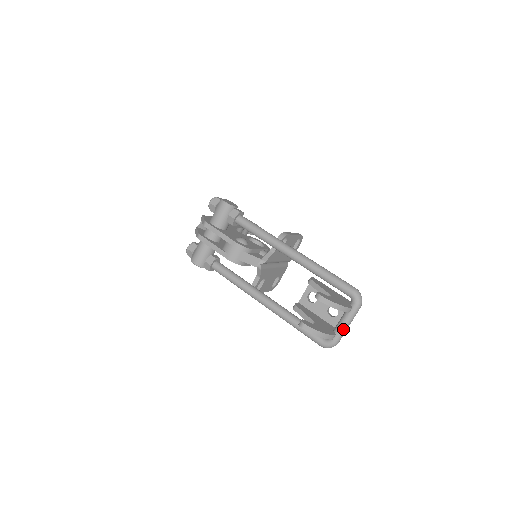
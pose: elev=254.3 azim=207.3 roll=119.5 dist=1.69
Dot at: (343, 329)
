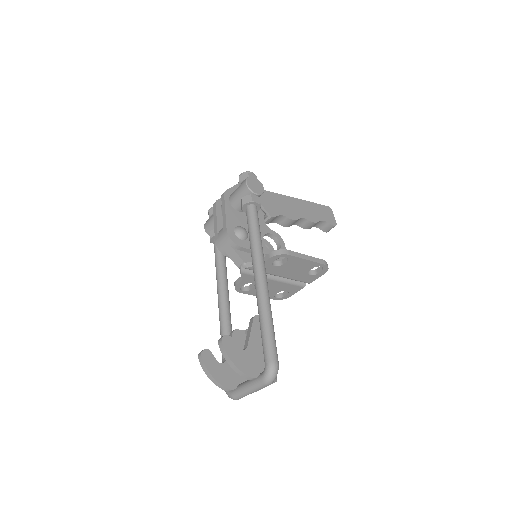
Dot at: (243, 391)
